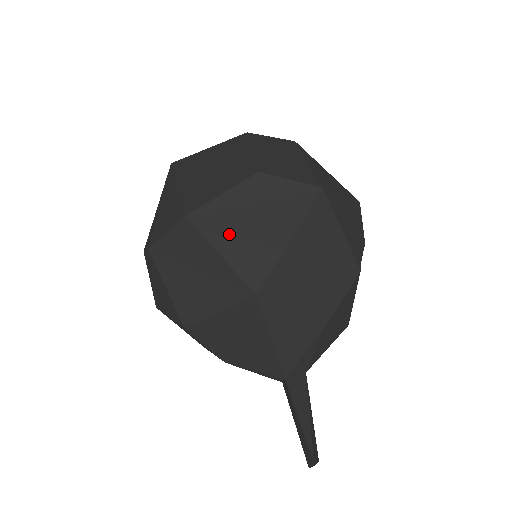
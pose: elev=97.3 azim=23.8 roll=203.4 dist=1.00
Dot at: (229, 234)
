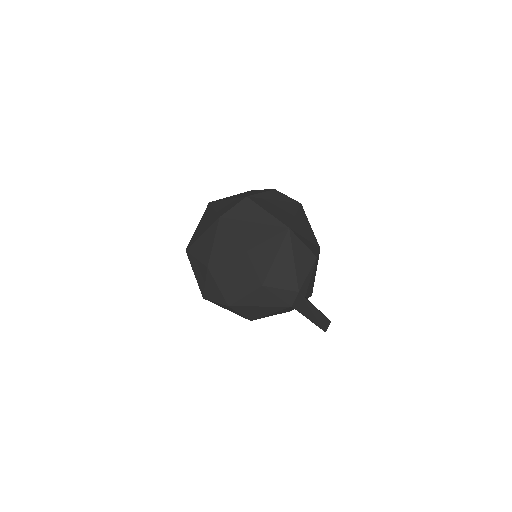
Dot at: (269, 207)
